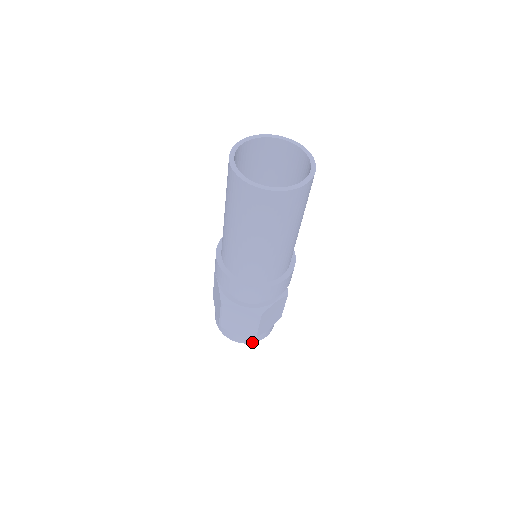
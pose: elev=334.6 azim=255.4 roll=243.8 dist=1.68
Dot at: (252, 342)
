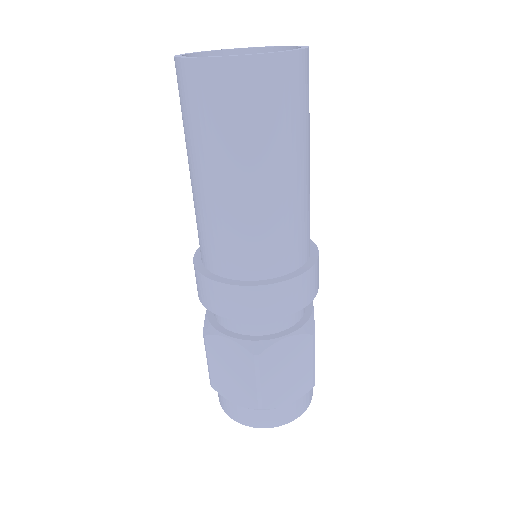
Dot at: (307, 407)
